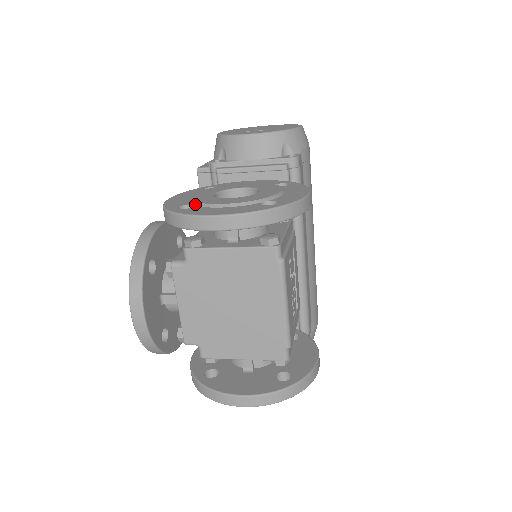
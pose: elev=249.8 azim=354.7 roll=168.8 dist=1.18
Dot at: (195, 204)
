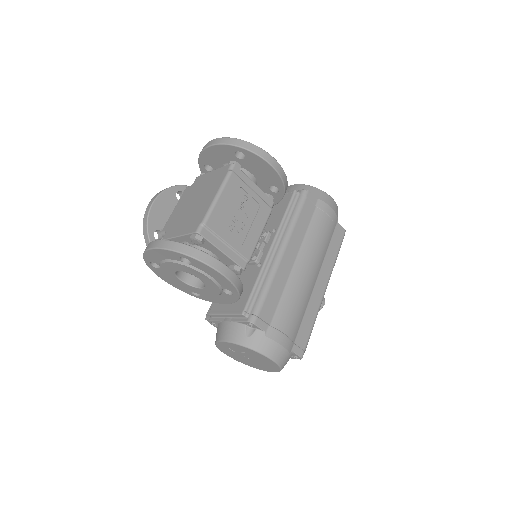
Dot at: occluded
